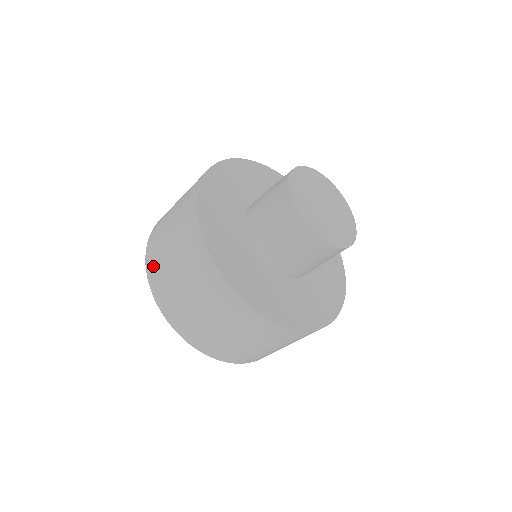
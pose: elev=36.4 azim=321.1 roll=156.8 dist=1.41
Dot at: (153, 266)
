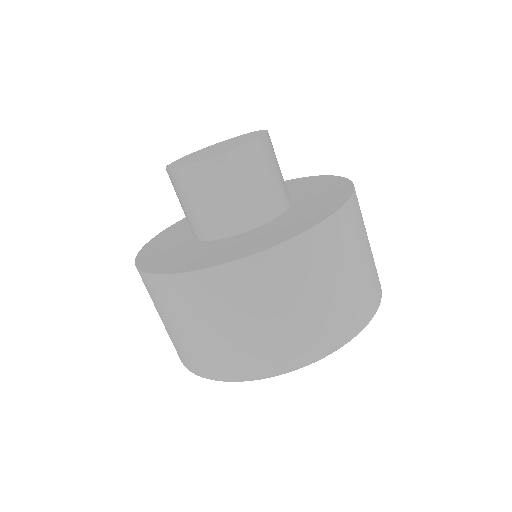
Dot at: (239, 366)
